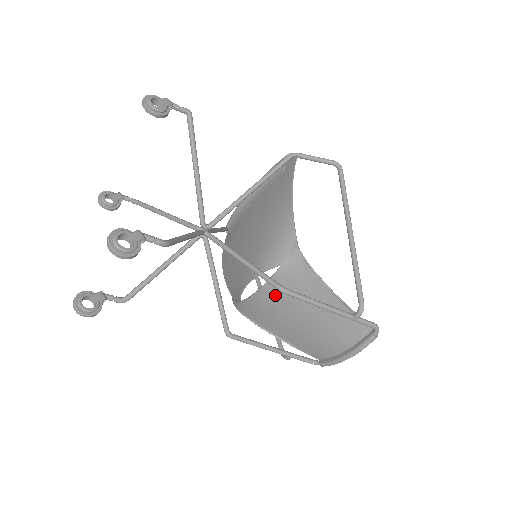
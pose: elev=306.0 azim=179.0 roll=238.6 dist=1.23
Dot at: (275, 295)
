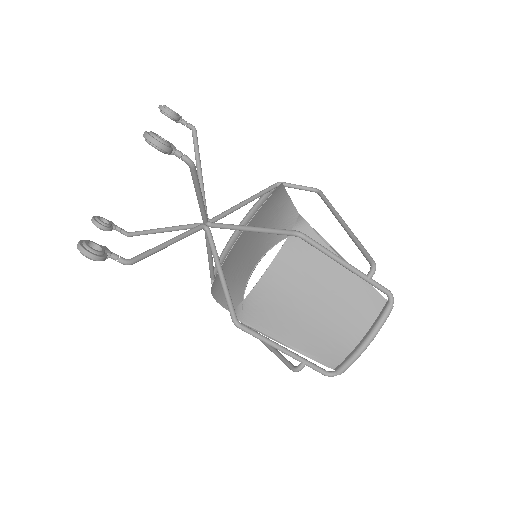
Dot at: (284, 274)
